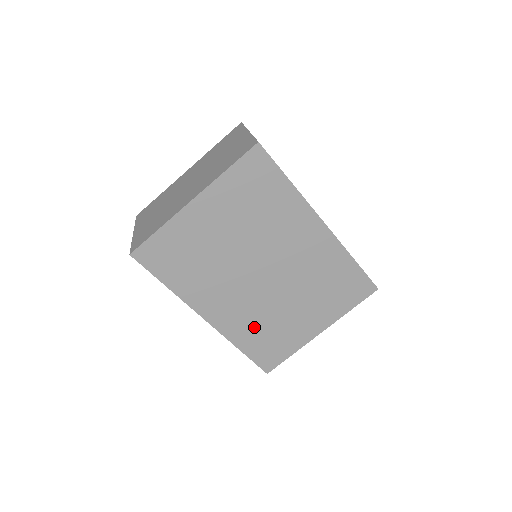
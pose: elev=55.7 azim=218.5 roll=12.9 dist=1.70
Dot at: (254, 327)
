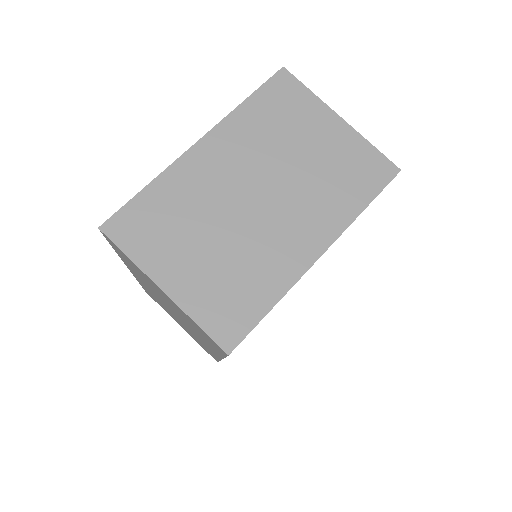
Dot at: occluded
